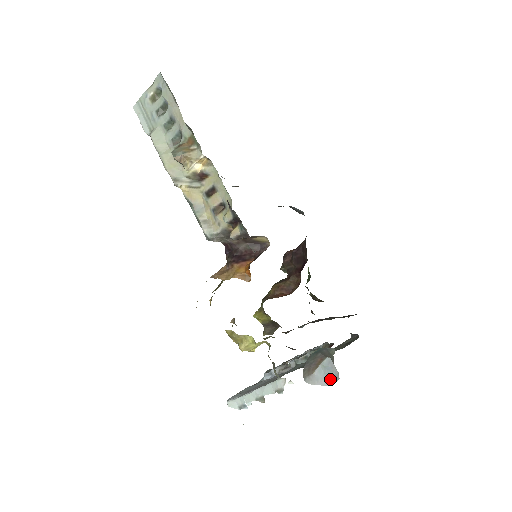
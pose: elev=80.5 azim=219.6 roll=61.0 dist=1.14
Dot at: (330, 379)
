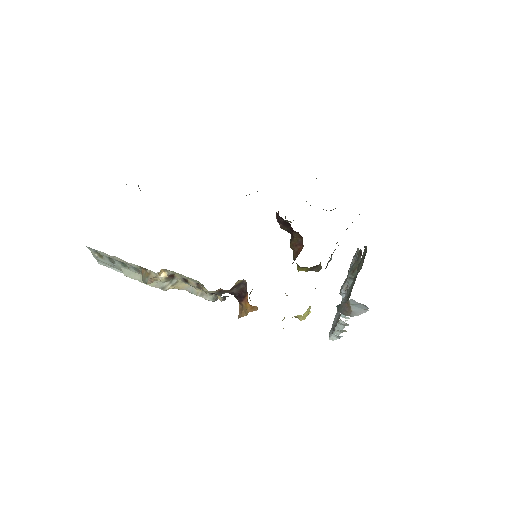
Dot at: (364, 309)
